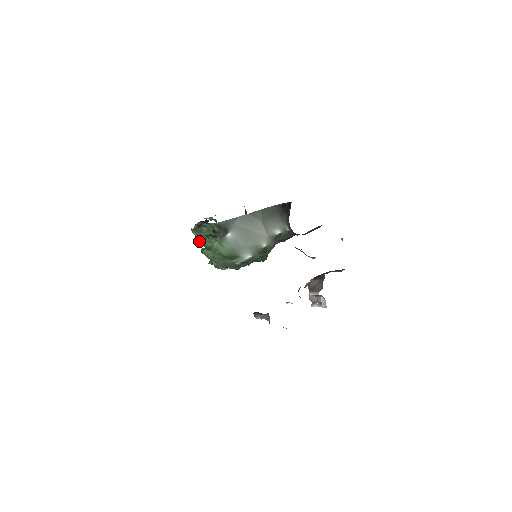
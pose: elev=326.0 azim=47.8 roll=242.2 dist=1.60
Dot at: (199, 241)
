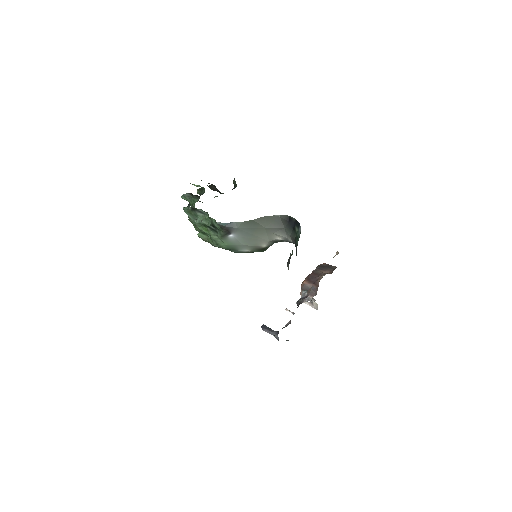
Dot at: (192, 222)
